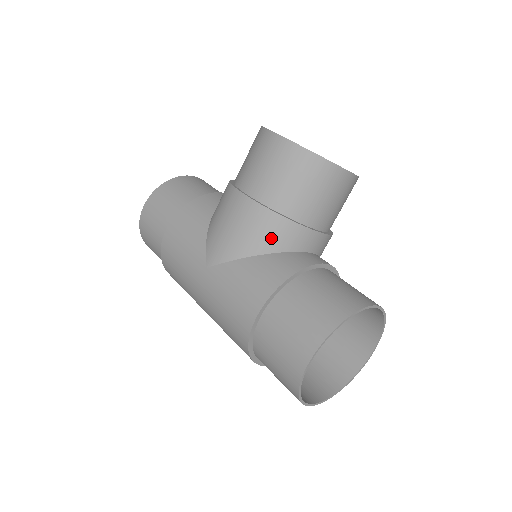
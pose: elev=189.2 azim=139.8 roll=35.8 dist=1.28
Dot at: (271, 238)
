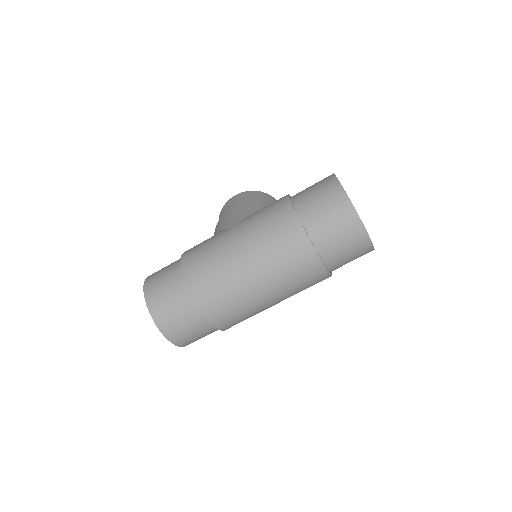
Dot at: occluded
